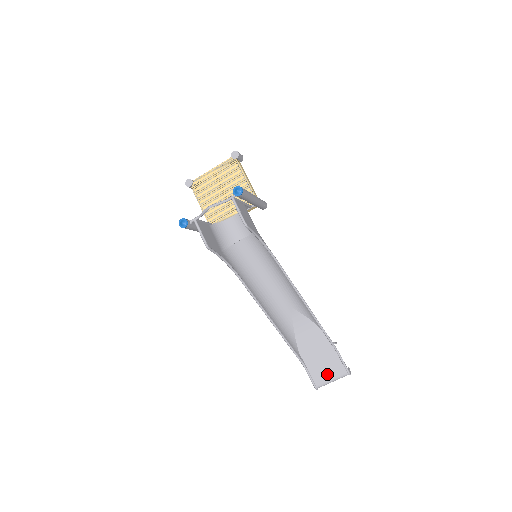
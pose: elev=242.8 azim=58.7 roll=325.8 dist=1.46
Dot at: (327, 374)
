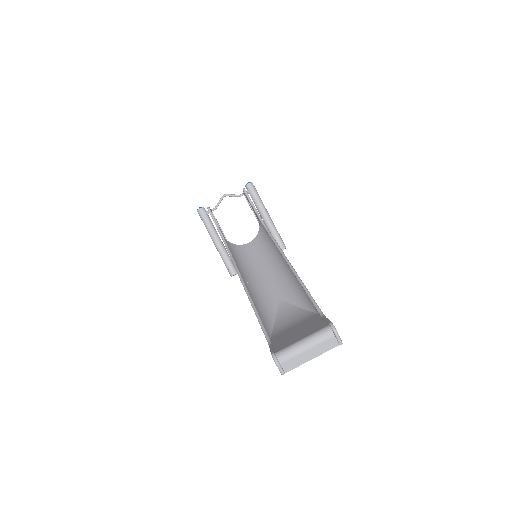
Dot at: (298, 338)
